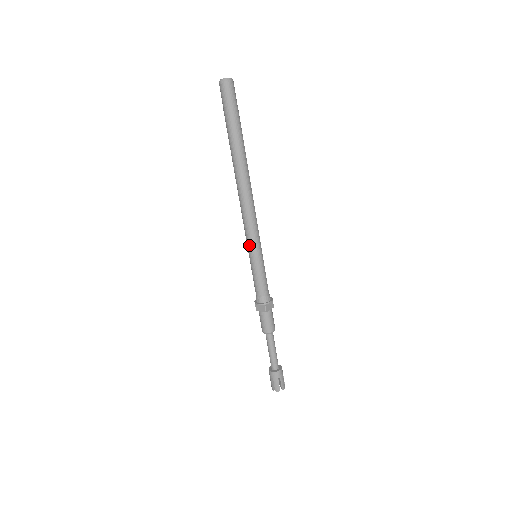
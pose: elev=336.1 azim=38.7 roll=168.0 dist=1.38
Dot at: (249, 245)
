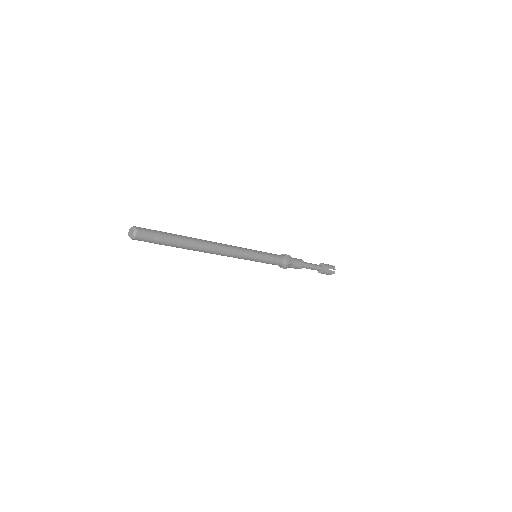
Dot at: occluded
